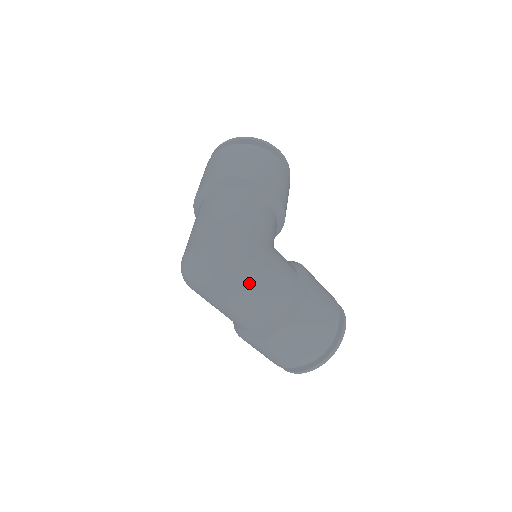
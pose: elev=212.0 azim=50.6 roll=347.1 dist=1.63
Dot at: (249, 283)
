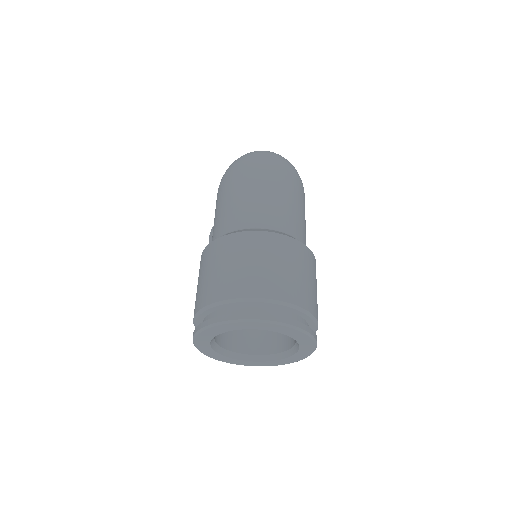
Dot at: (294, 190)
